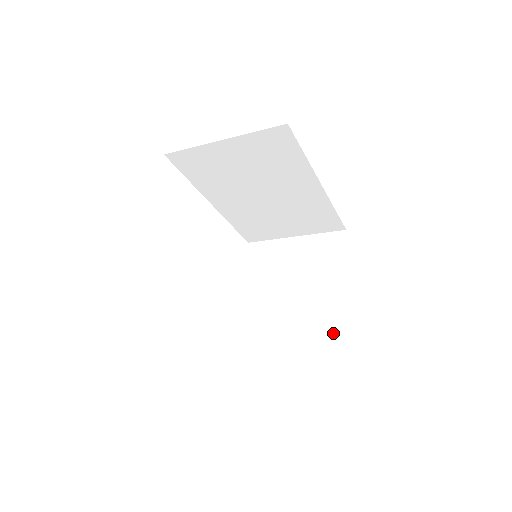
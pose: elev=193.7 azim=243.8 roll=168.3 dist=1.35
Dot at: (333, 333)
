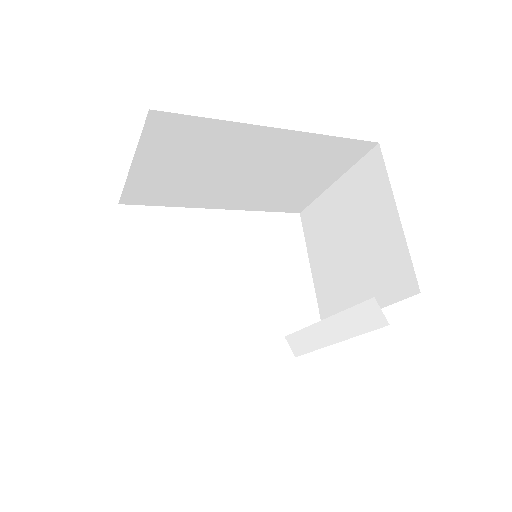
Dot at: occluded
